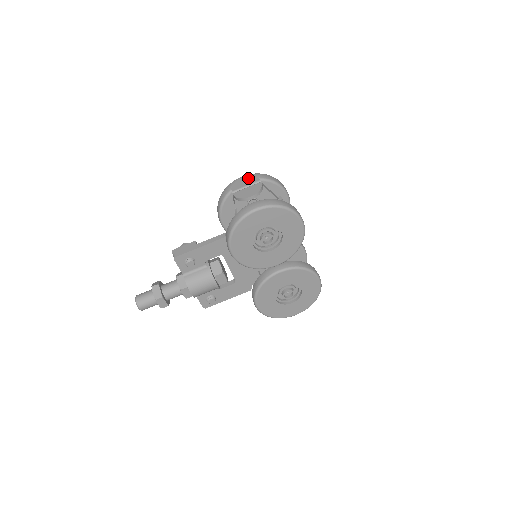
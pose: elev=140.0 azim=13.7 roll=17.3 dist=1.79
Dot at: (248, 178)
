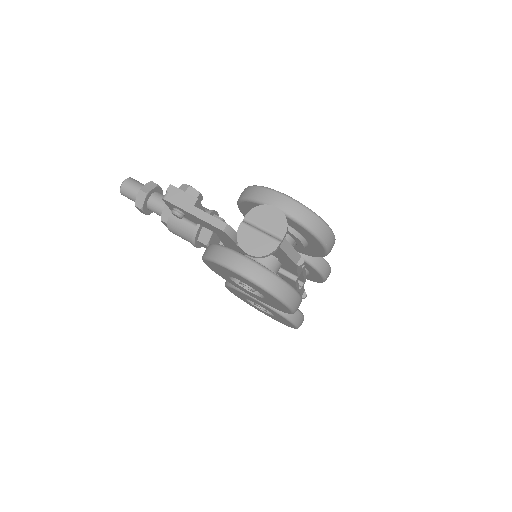
Dot at: (278, 217)
